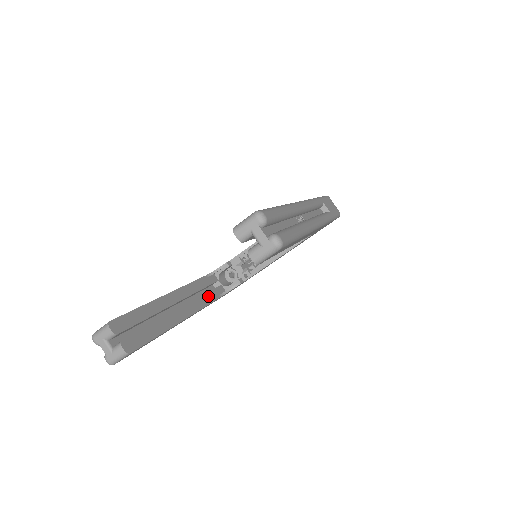
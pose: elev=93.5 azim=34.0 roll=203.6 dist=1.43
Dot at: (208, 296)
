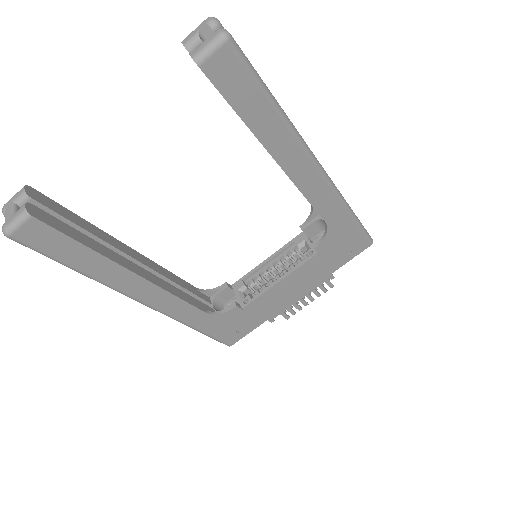
Dot at: (187, 296)
